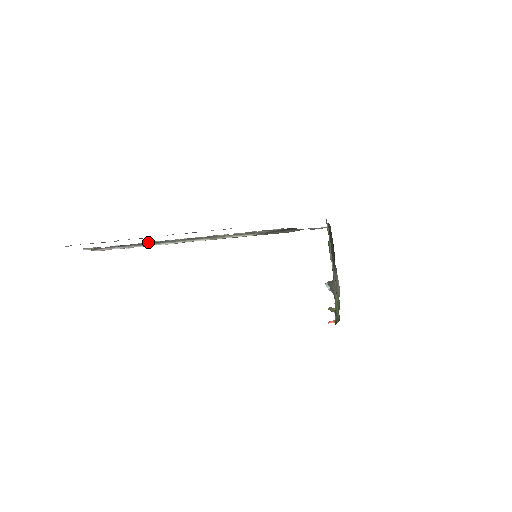
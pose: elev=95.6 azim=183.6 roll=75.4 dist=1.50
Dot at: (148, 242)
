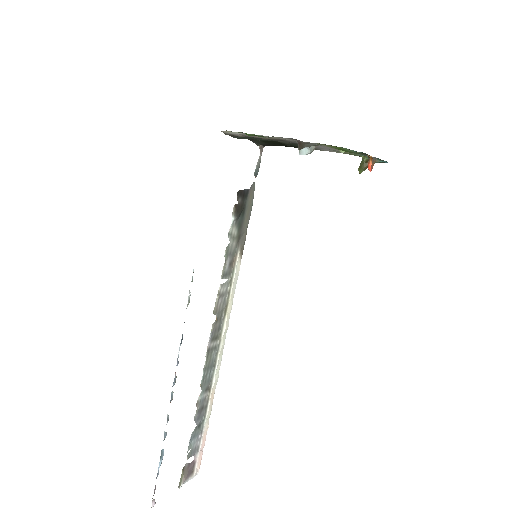
Dot at: (198, 397)
